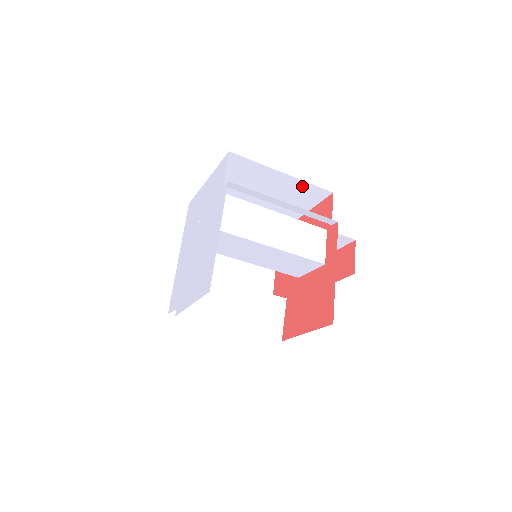
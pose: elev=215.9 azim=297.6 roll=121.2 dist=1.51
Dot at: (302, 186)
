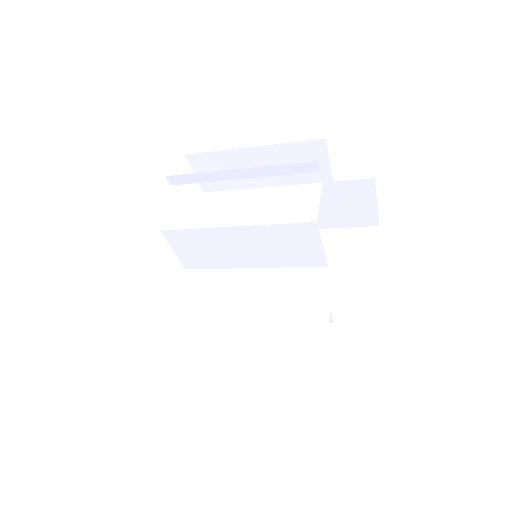
Dot at: (287, 152)
